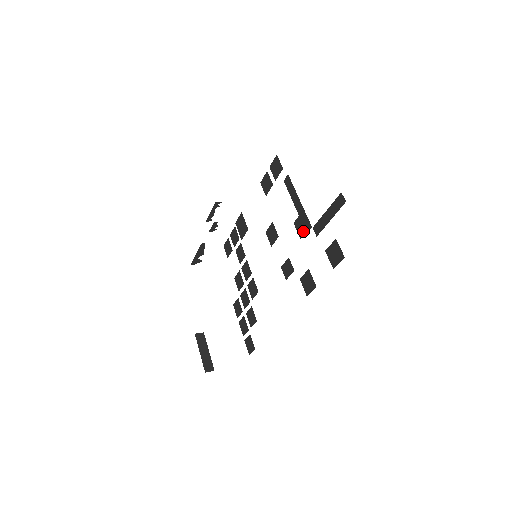
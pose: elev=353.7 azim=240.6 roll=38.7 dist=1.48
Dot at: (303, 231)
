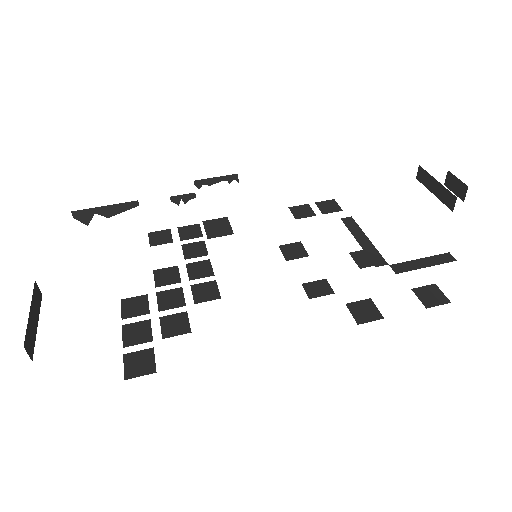
Dot at: (369, 263)
